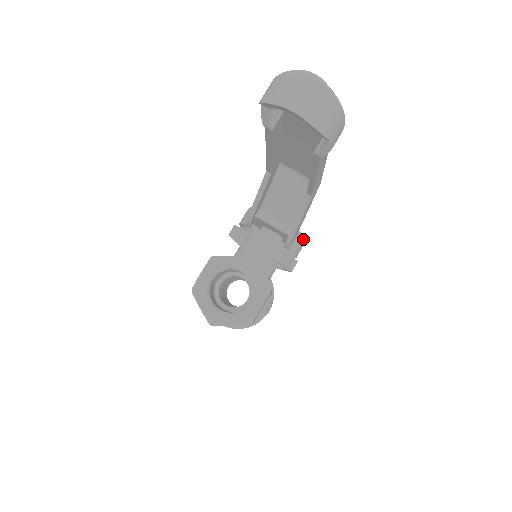
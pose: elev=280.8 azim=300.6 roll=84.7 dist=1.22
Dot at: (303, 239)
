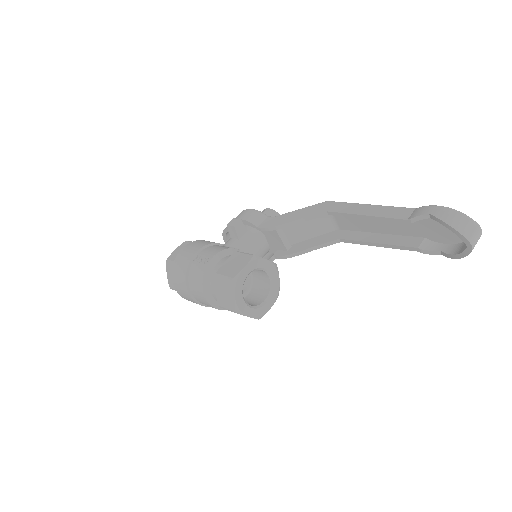
Dot at: occluded
